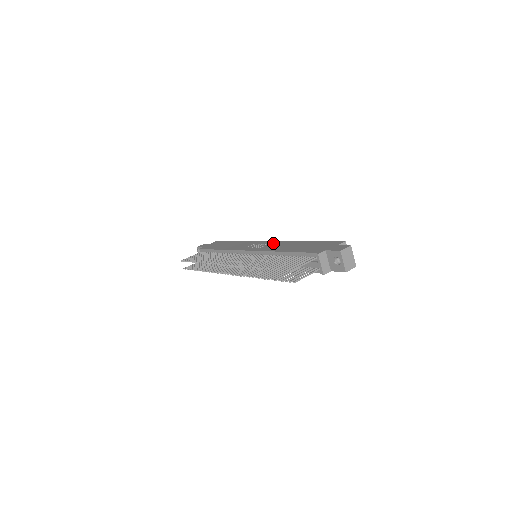
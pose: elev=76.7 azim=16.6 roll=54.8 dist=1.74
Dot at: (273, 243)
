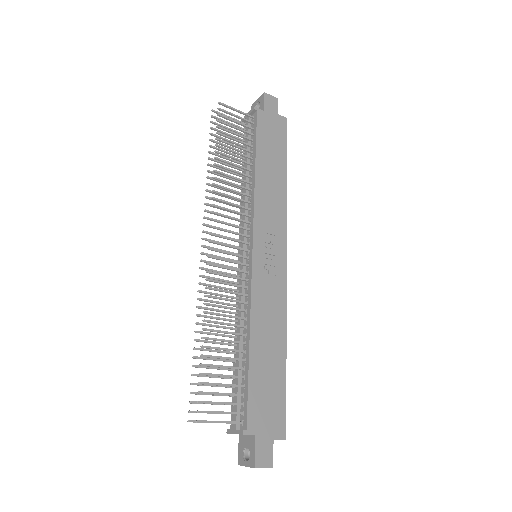
Dot at: (279, 283)
